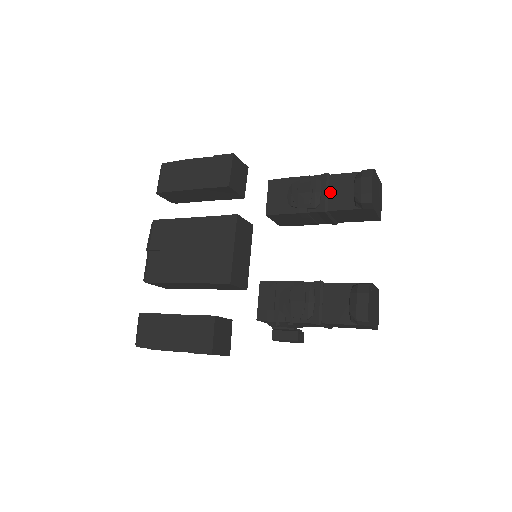
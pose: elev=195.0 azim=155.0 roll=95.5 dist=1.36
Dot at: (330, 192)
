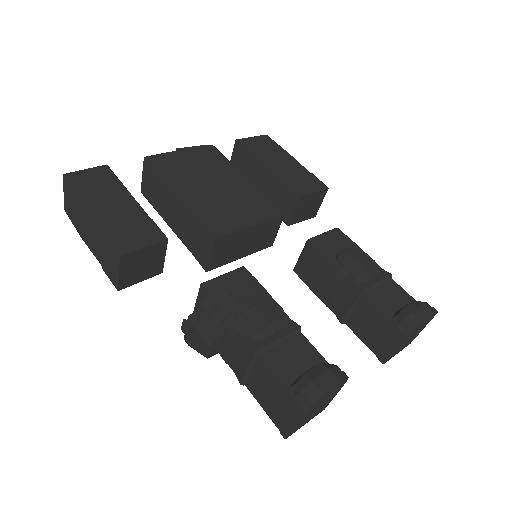
Dot at: (380, 287)
